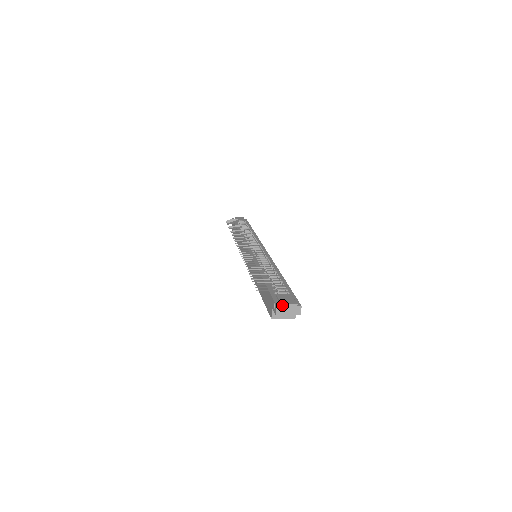
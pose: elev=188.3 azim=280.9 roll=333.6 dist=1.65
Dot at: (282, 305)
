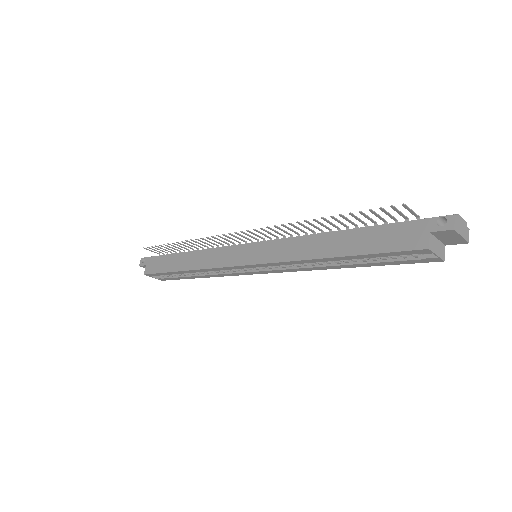
Dot at: (458, 216)
